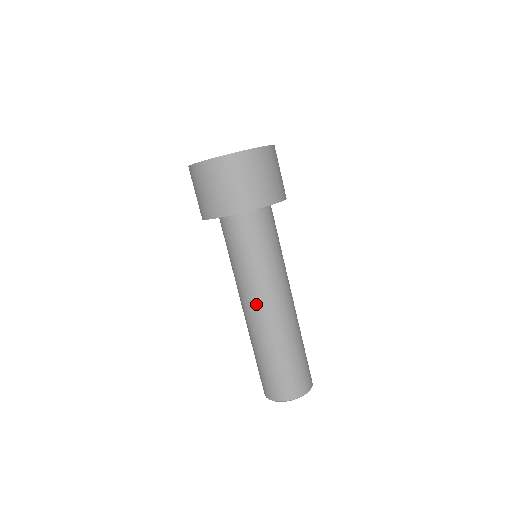
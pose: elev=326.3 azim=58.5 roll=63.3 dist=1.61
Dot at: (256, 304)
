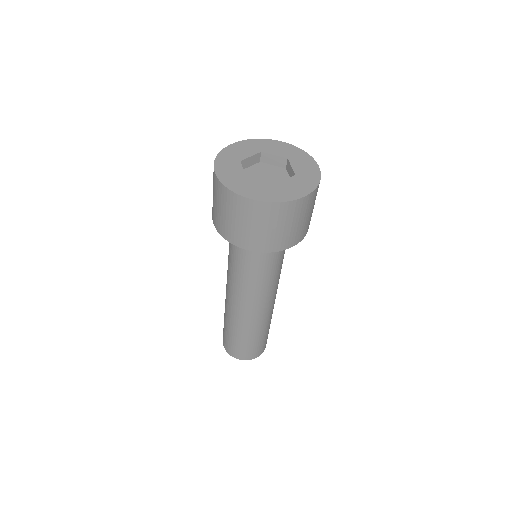
Dot at: (236, 299)
